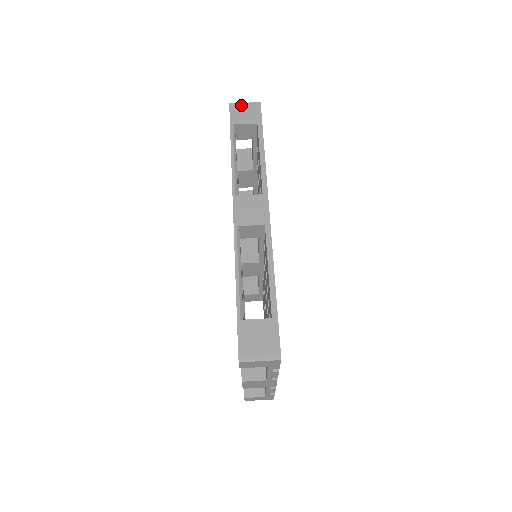
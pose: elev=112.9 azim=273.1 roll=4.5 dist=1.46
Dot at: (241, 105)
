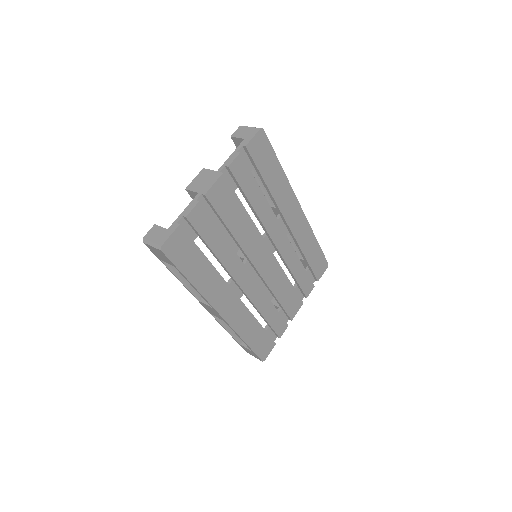
Dot at: occluded
